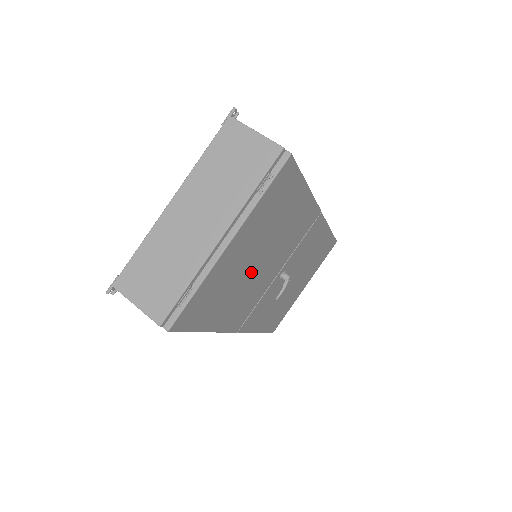
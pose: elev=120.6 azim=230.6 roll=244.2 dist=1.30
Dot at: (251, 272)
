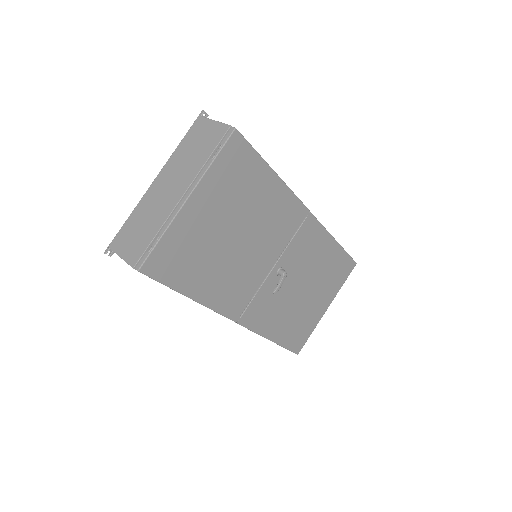
Dot at: (230, 247)
